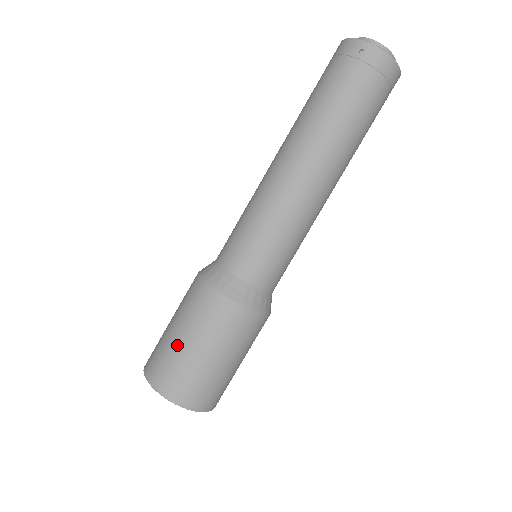
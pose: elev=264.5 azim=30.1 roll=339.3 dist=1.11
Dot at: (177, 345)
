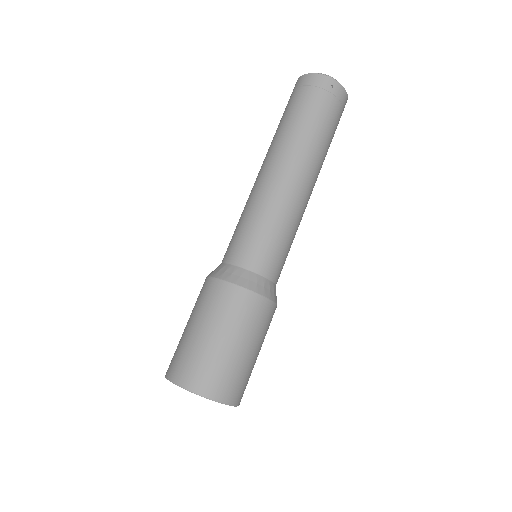
Dot at: (219, 348)
